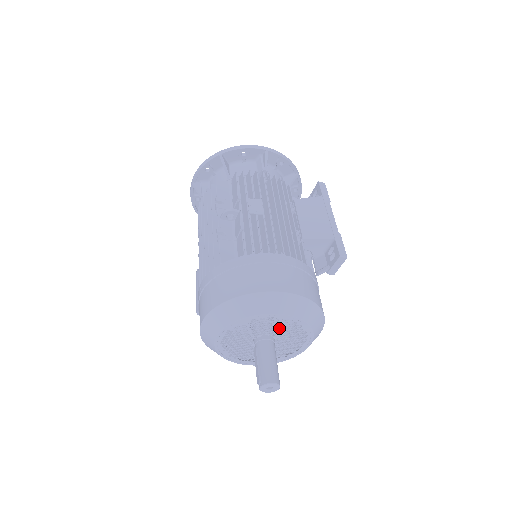
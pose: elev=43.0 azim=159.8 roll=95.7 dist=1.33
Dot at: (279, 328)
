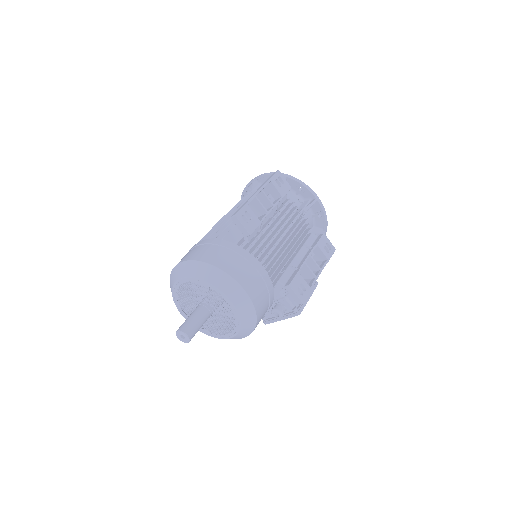
Dot at: occluded
